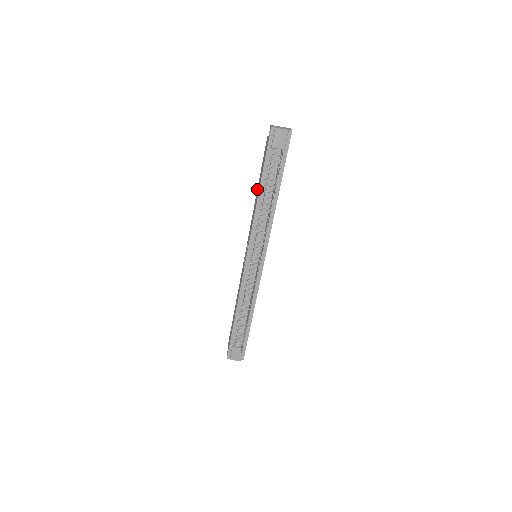
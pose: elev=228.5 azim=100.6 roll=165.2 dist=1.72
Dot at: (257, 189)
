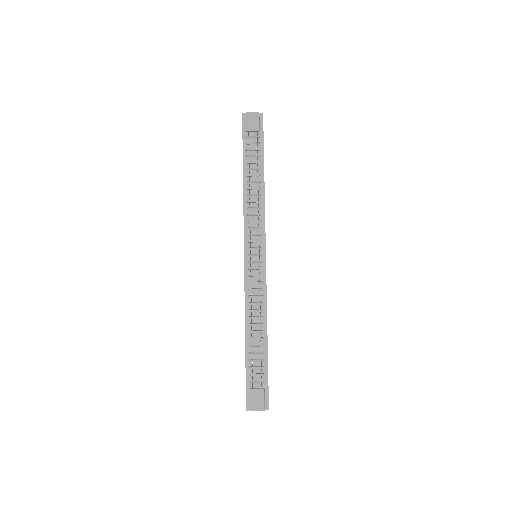
Dot at: occluded
